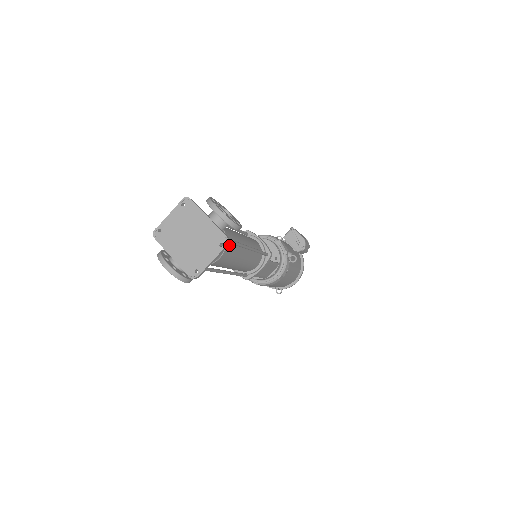
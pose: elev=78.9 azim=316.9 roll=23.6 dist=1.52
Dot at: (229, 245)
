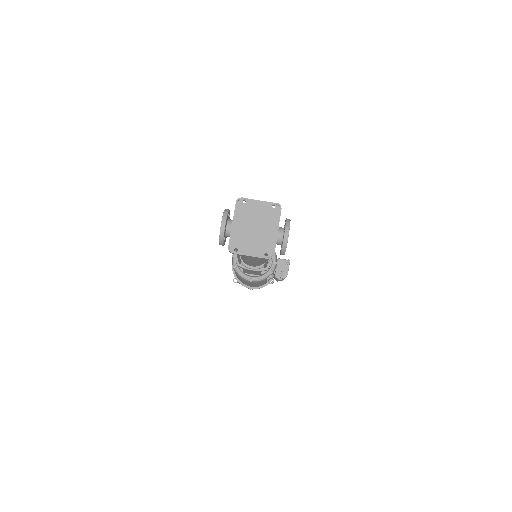
Dot at: occluded
